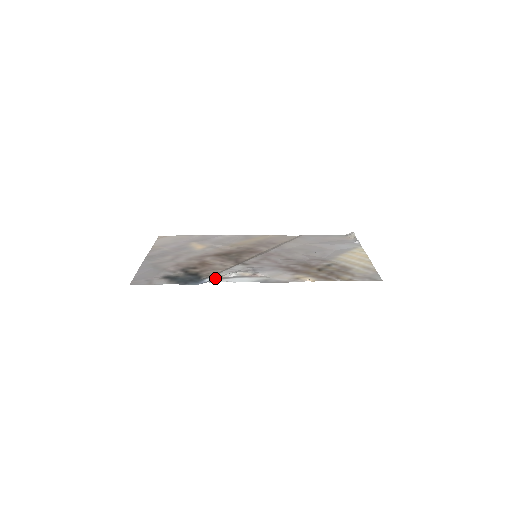
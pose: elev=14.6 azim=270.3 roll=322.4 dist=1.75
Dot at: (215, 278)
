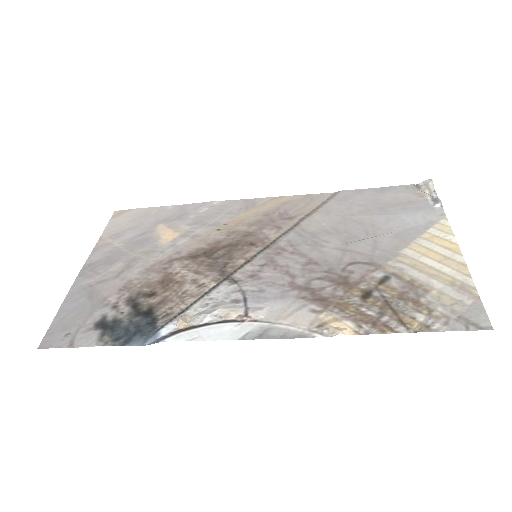
Dot at: (176, 327)
